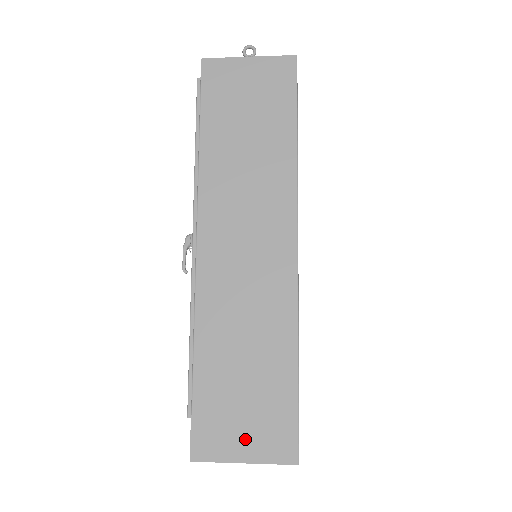
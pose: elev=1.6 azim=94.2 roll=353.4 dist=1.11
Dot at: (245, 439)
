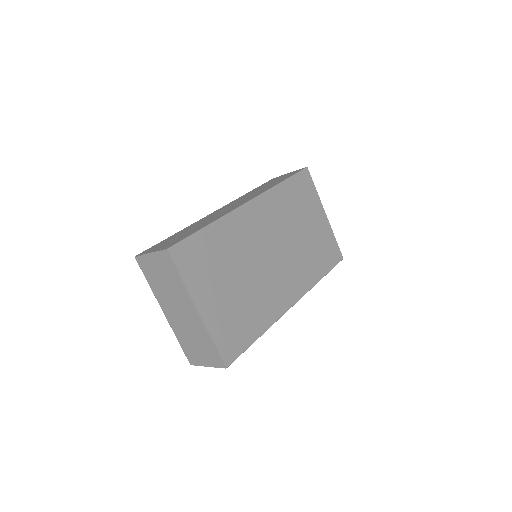
Dot at: (160, 247)
